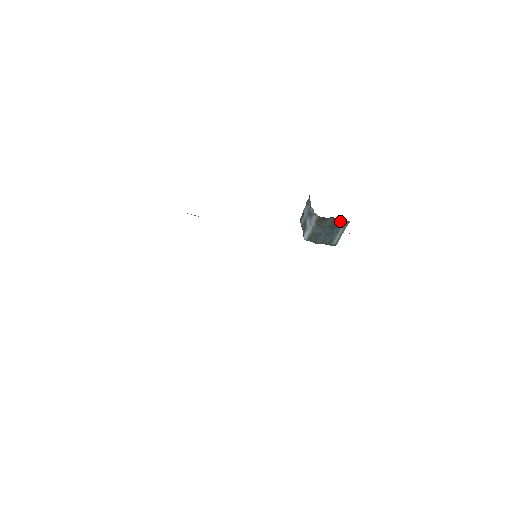
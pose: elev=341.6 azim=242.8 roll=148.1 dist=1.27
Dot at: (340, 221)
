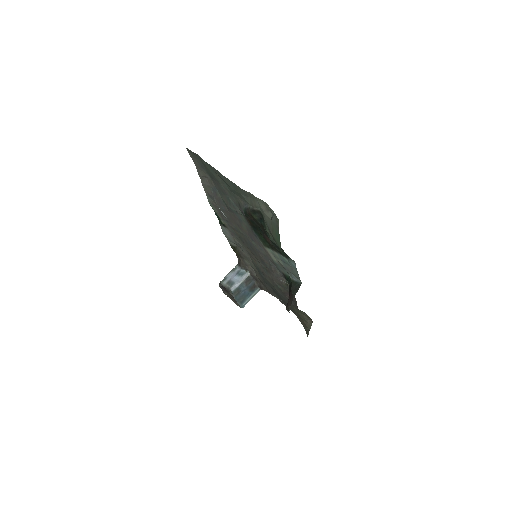
Dot at: (256, 287)
